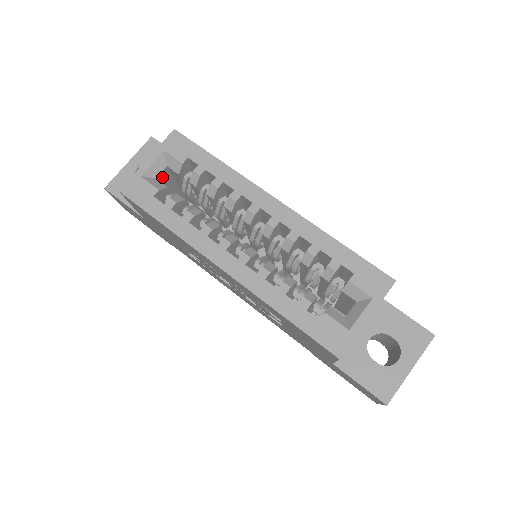
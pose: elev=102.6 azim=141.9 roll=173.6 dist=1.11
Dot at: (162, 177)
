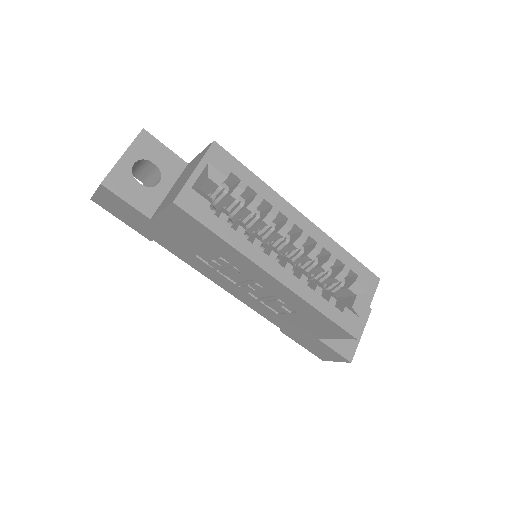
Dot at: occluded
